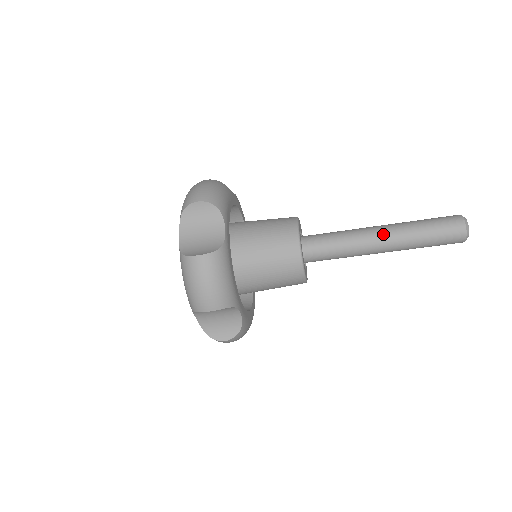
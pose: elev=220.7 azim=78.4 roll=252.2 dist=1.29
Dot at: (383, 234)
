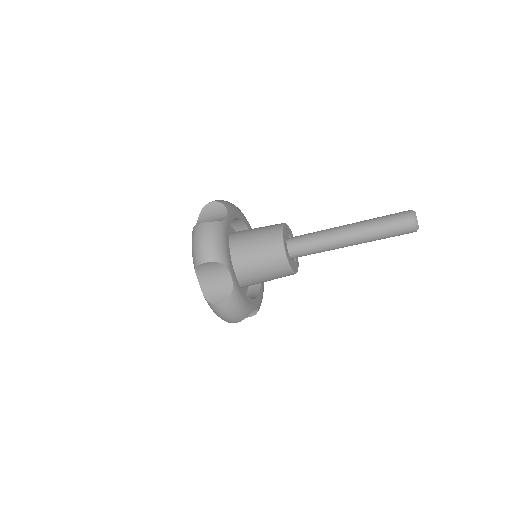
Dot at: (351, 238)
